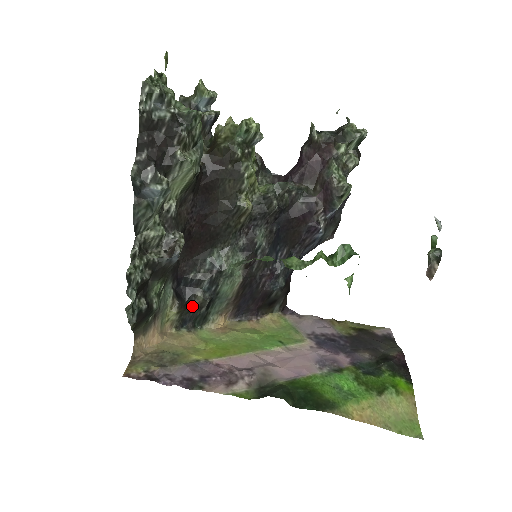
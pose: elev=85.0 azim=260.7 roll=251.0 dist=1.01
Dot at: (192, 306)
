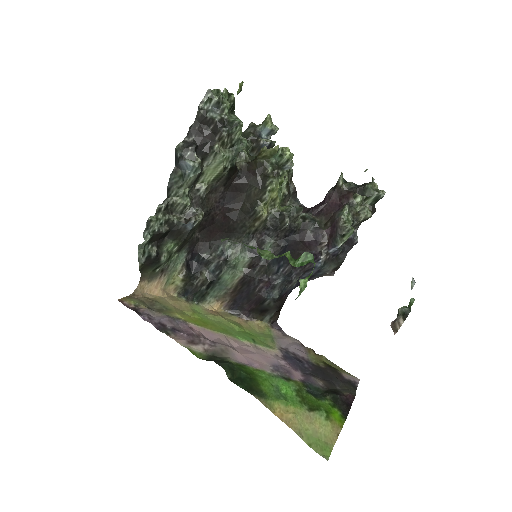
Dot at: (196, 281)
